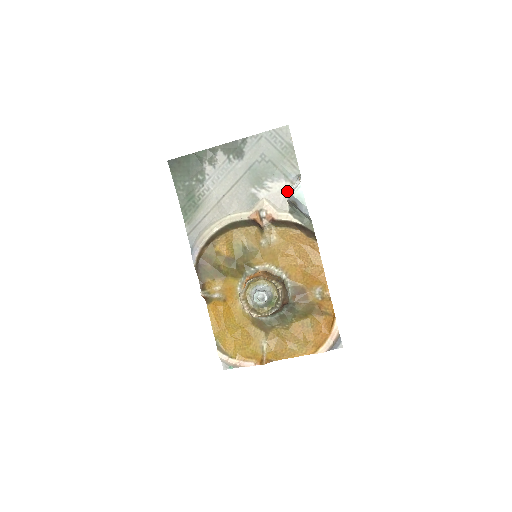
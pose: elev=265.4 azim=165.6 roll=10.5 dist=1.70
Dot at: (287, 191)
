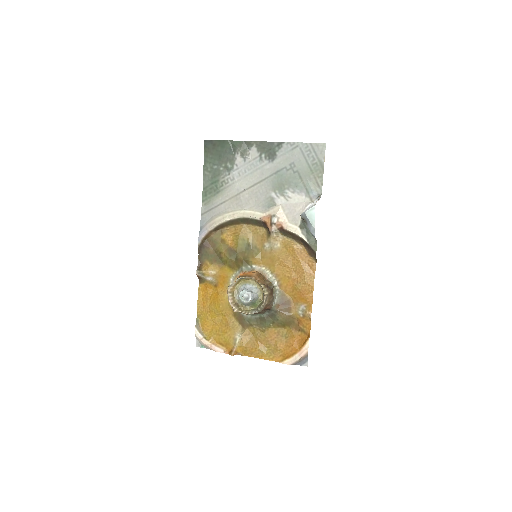
Dot at: (304, 206)
